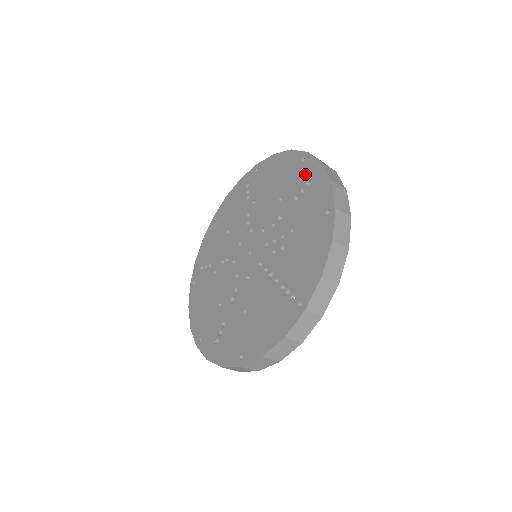
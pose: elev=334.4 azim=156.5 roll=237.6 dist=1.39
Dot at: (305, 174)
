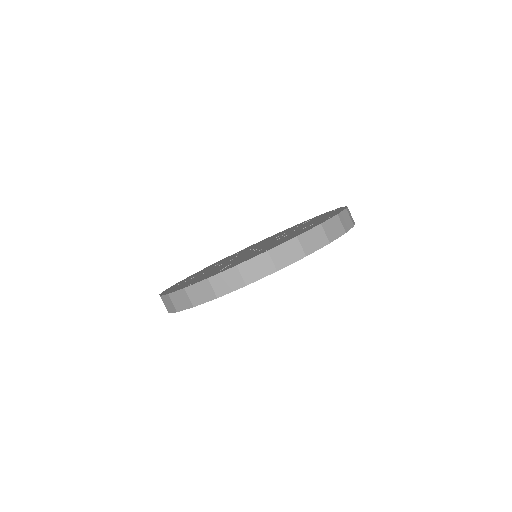
Dot at: occluded
